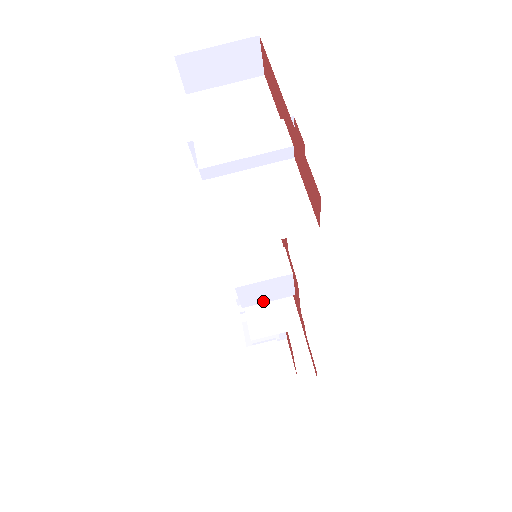
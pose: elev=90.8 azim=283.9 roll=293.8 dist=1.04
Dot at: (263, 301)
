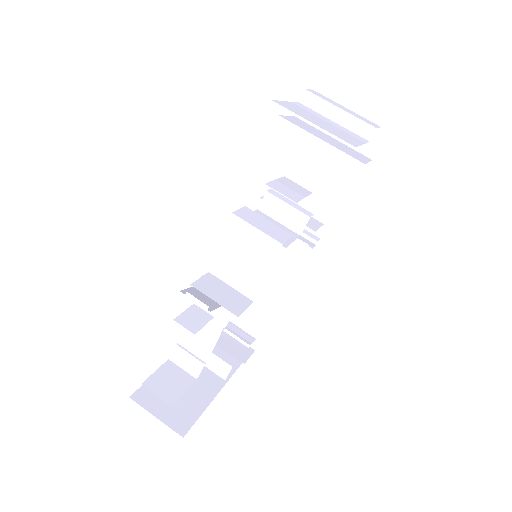
Dot at: (235, 260)
